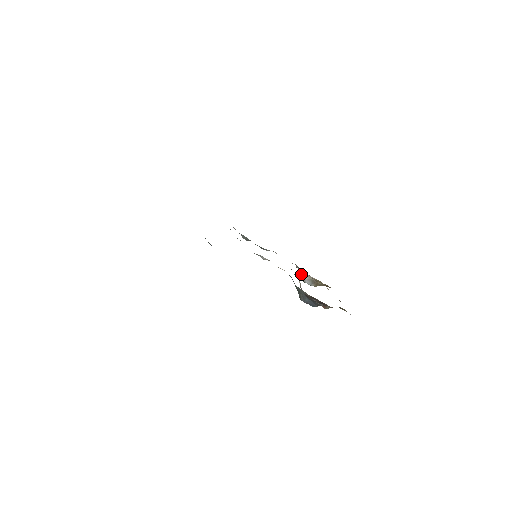
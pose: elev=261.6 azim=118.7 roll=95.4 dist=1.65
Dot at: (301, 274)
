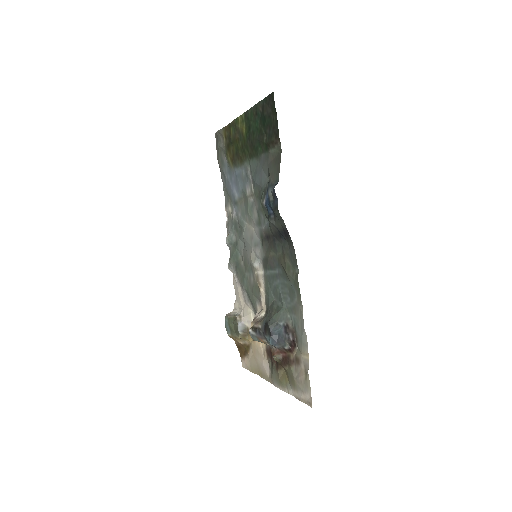
Dot at: (240, 314)
